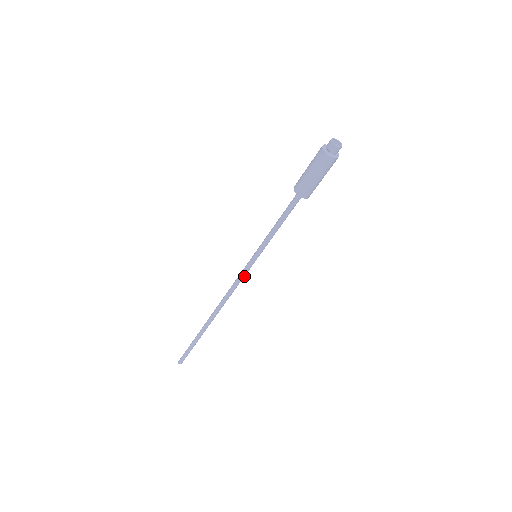
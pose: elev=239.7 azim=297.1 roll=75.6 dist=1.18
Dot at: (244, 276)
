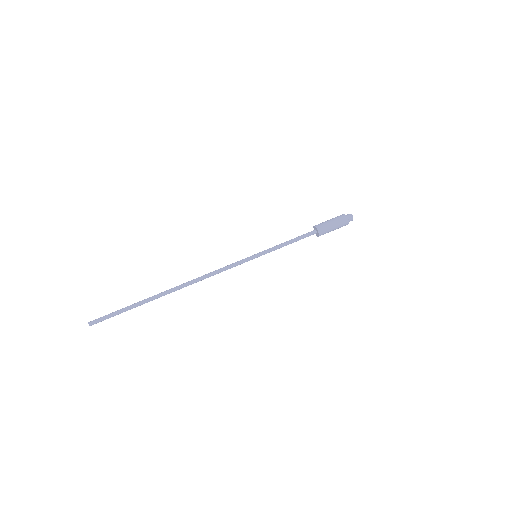
Dot at: (235, 266)
